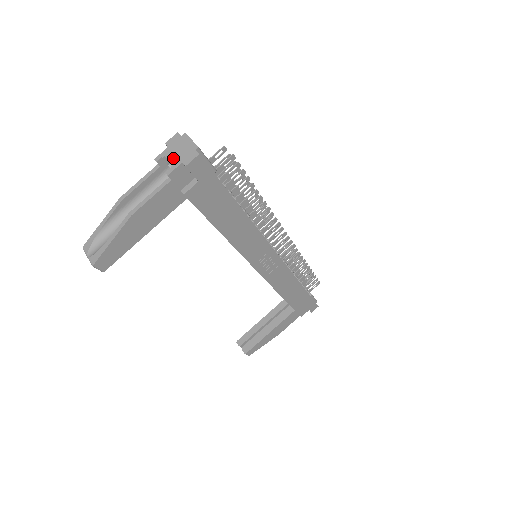
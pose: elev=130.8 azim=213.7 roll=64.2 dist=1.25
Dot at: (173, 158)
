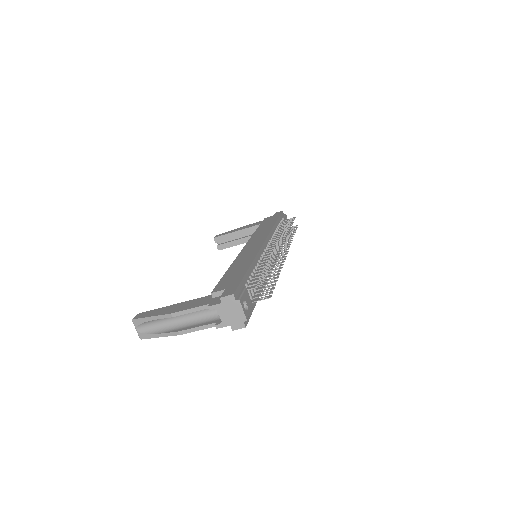
Dot at: (224, 317)
